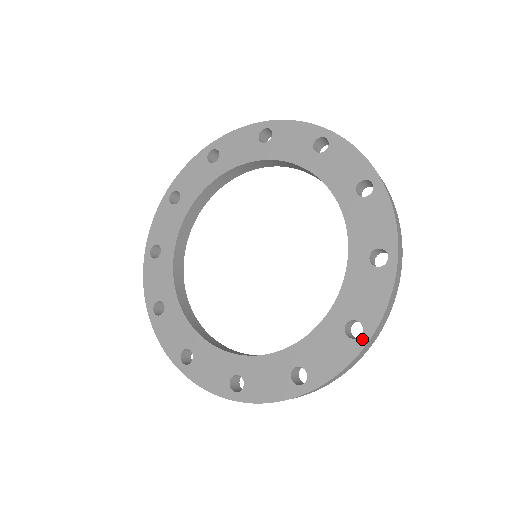
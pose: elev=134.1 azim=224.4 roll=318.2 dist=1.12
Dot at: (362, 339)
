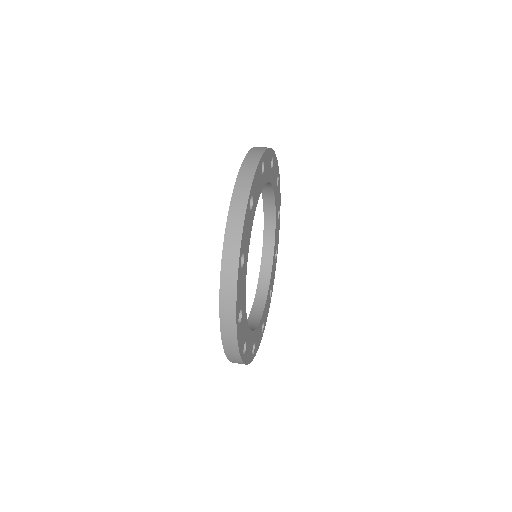
Dot at: occluded
